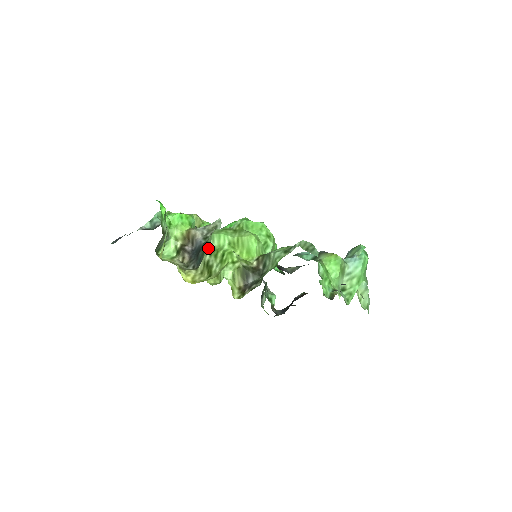
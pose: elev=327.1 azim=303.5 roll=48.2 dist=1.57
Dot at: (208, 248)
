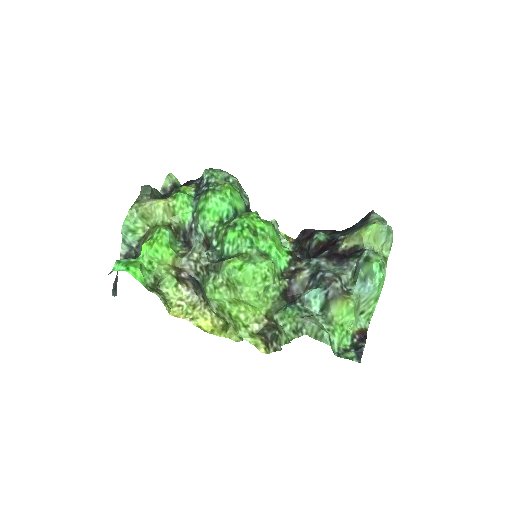
Dot at: (210, 304)
